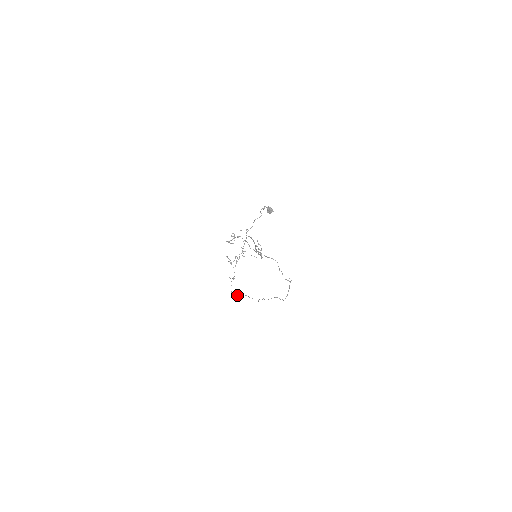
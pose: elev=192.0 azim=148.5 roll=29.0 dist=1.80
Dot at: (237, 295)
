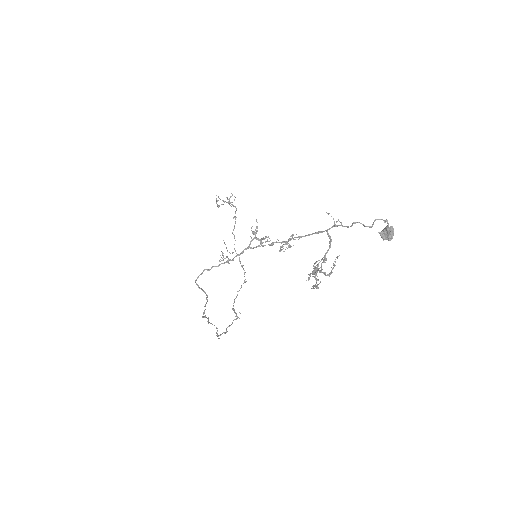
Dot at: occluded
